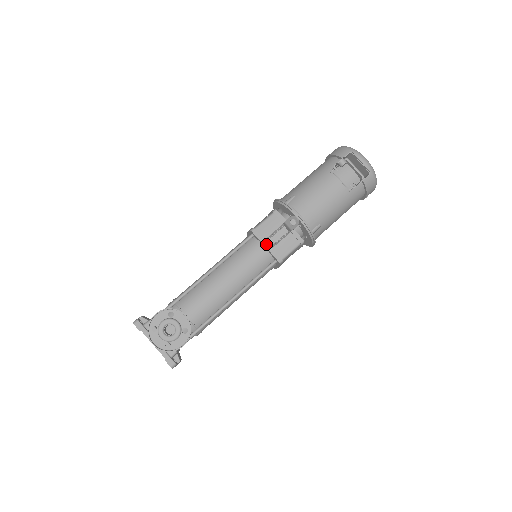
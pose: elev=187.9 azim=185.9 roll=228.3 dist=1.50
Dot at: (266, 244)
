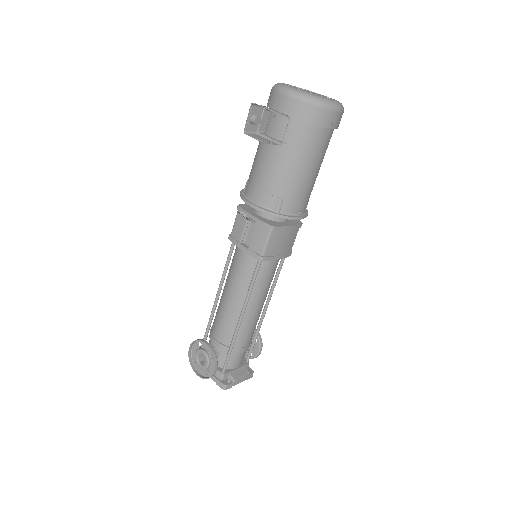
Dot at: (241, 247)
